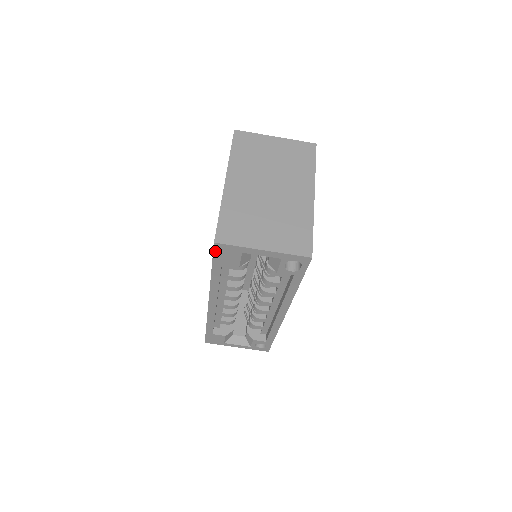
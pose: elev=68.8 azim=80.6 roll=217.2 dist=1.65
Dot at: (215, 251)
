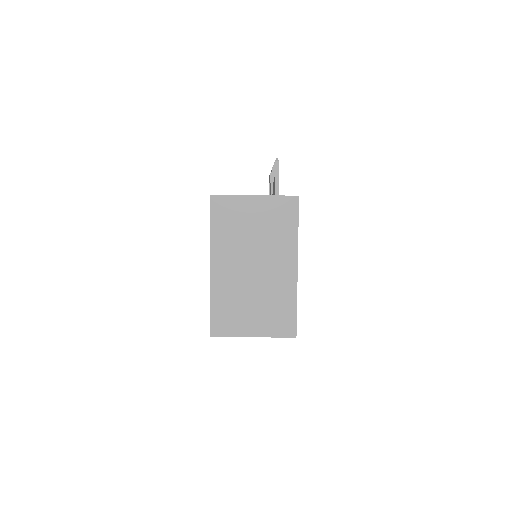
Dot at: occluded
